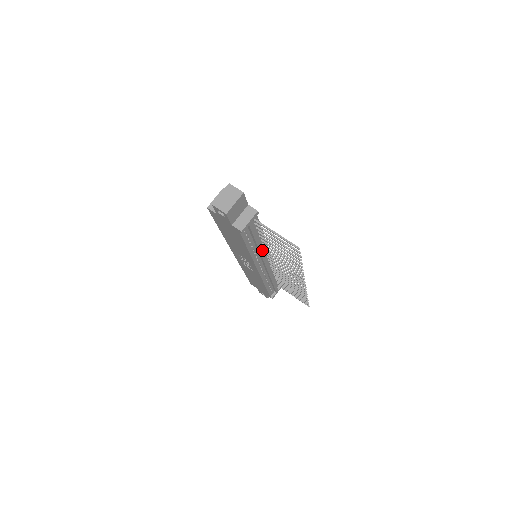
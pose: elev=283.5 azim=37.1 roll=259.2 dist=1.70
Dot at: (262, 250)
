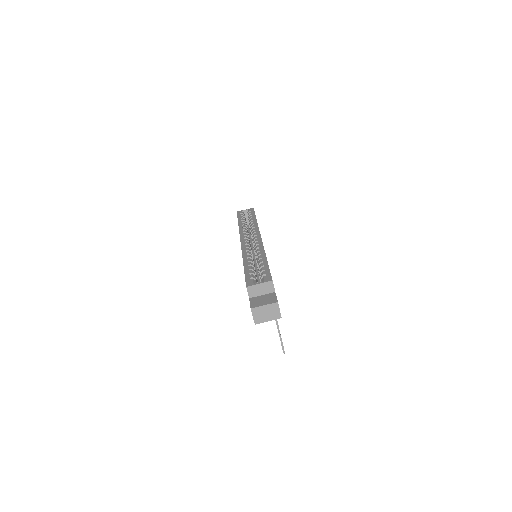
Dot at: occluded
